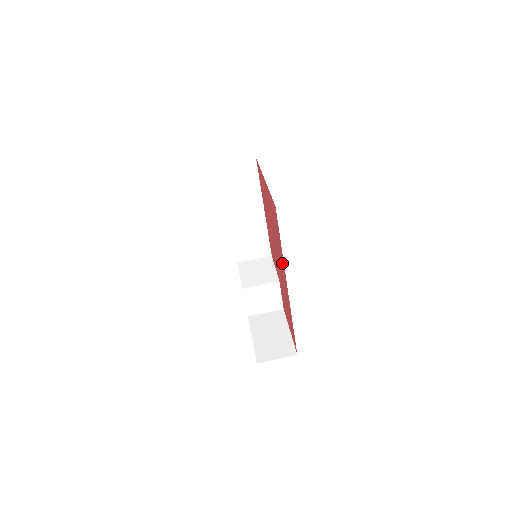
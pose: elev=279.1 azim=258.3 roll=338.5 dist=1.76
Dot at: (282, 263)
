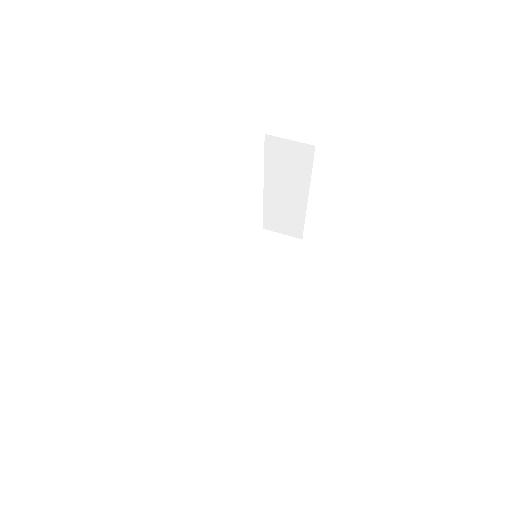
Dot at: occluded
